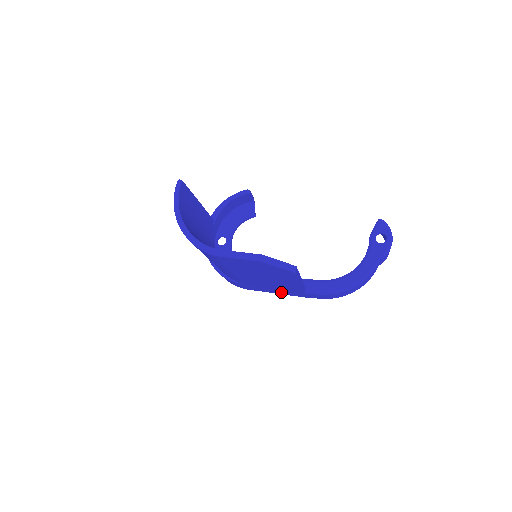
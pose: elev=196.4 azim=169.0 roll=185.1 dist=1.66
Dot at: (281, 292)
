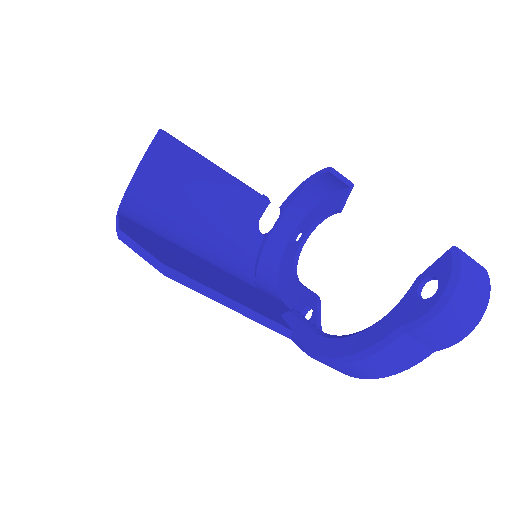
Dot at: occluded
